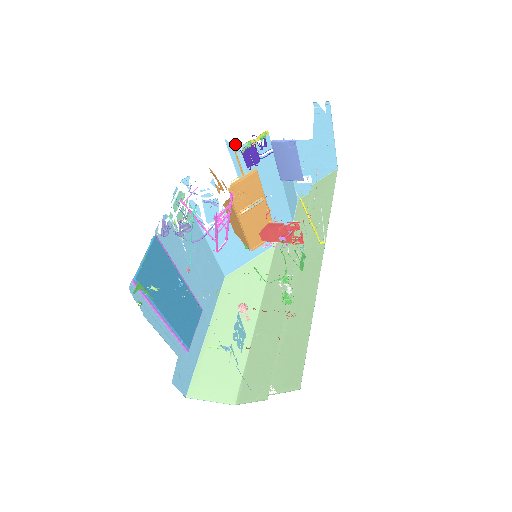
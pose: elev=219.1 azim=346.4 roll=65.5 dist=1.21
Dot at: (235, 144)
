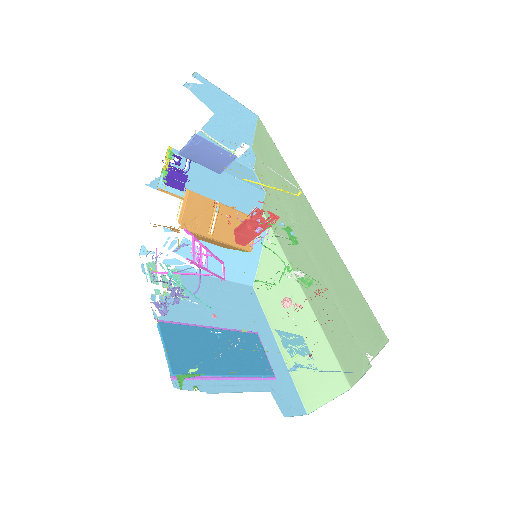
Dot at: (156, 180)
